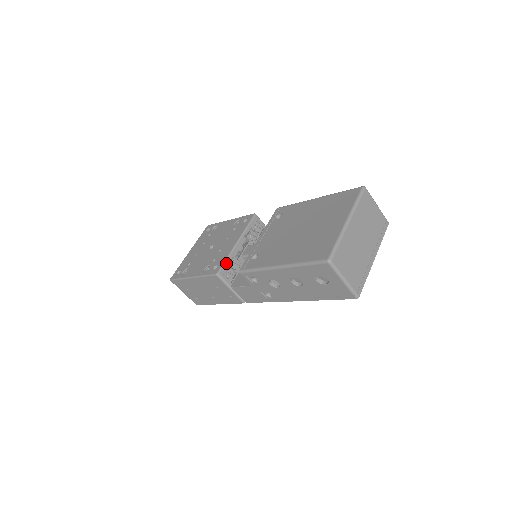
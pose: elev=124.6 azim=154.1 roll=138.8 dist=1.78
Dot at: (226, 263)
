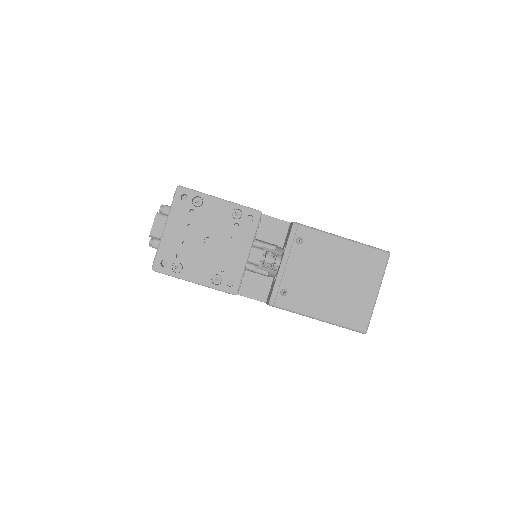
Dot at: occluded
